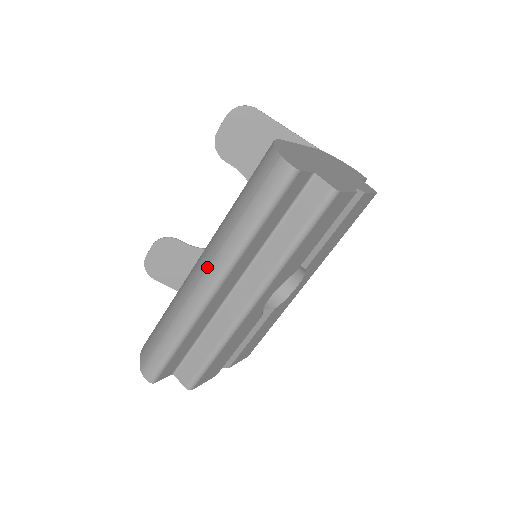
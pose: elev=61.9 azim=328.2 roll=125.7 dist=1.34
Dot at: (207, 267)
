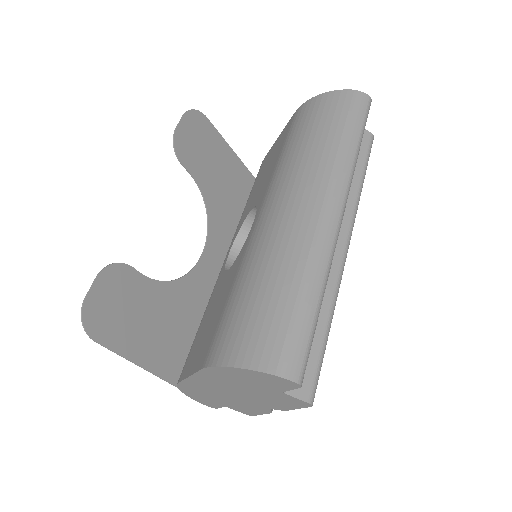
Dot at: (325, 193)
